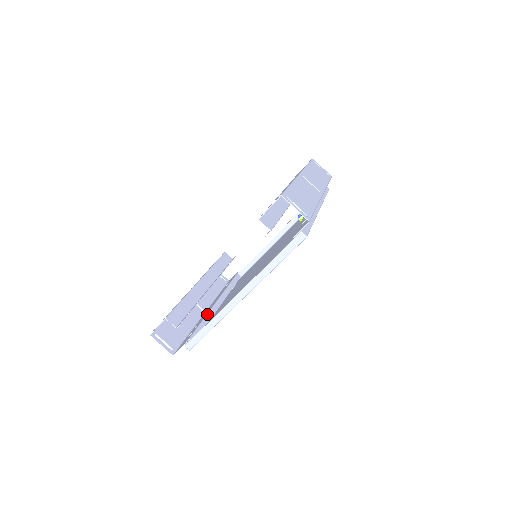
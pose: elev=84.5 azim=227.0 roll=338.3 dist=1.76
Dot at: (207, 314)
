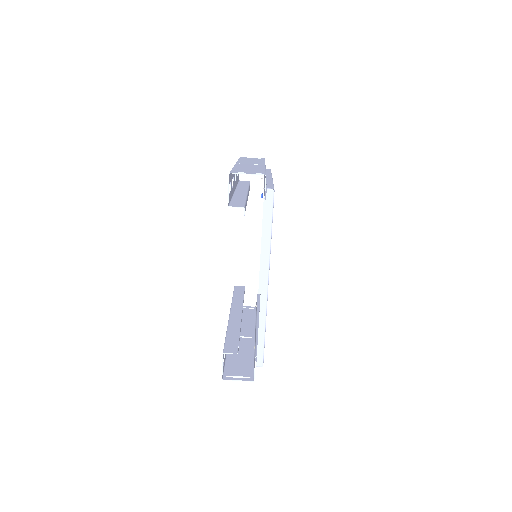
Dot at: (256, 333)
